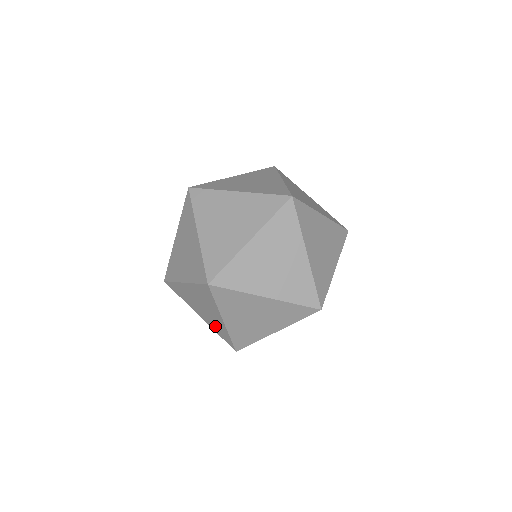
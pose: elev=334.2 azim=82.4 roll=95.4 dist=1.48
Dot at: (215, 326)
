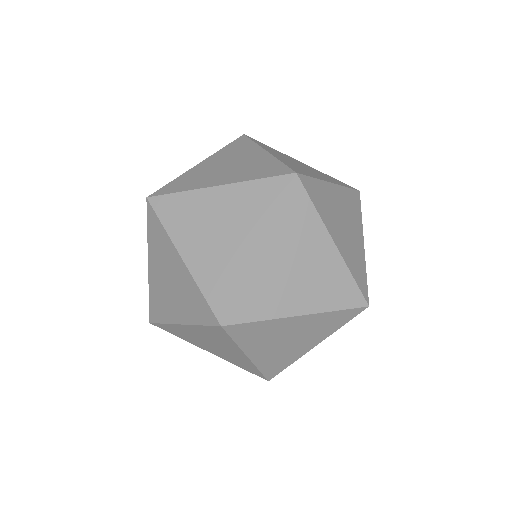
Dot at: occluded
